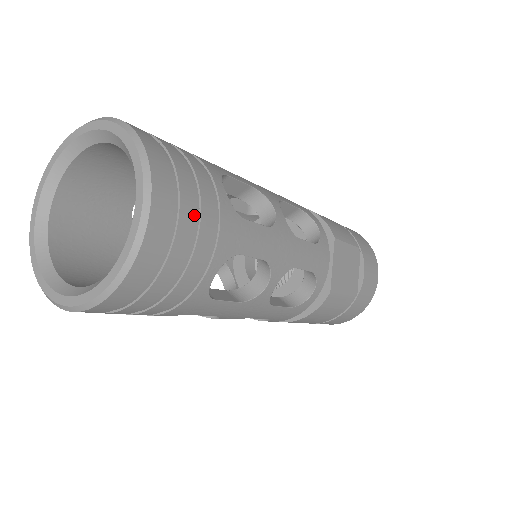
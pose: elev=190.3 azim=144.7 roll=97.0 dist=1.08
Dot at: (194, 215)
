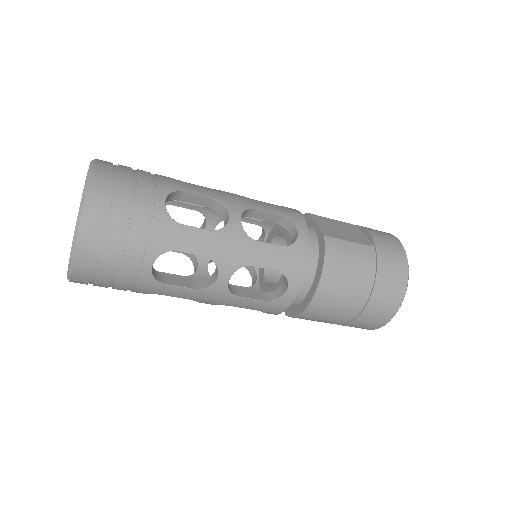
Dot at: (131, 171)
